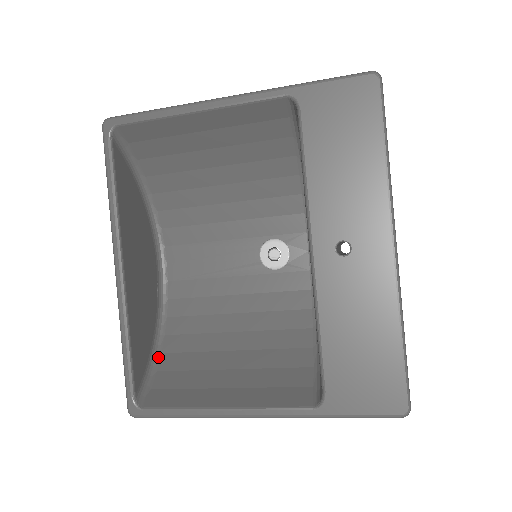
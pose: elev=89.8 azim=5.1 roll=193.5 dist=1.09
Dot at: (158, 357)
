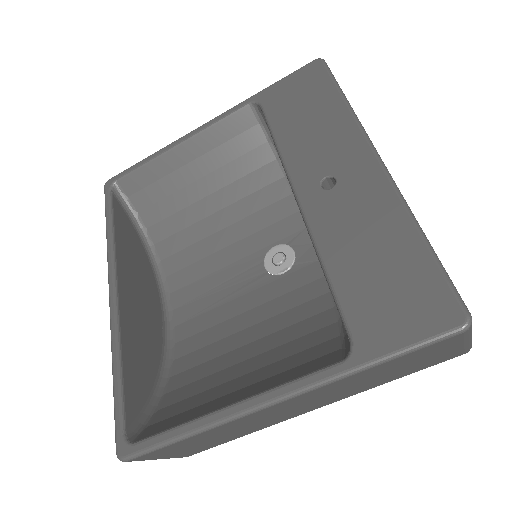
Dot at: (161, 398)
